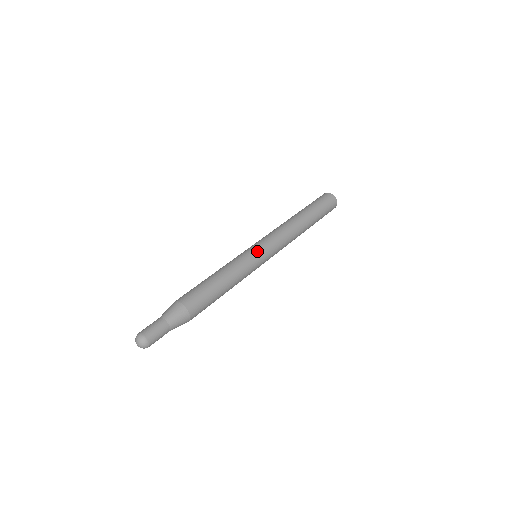
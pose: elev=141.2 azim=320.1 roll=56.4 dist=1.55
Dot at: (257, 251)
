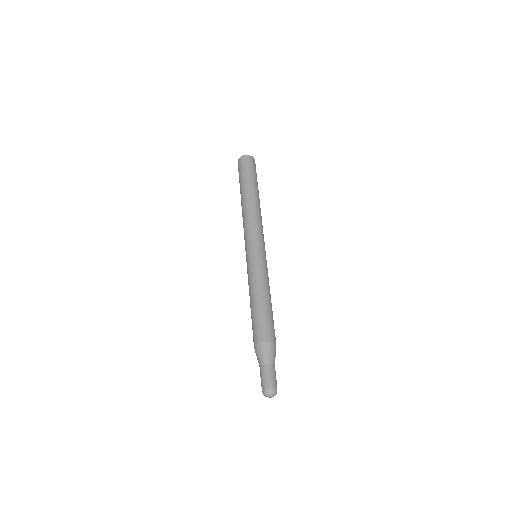
Dot at: (260, 253)
